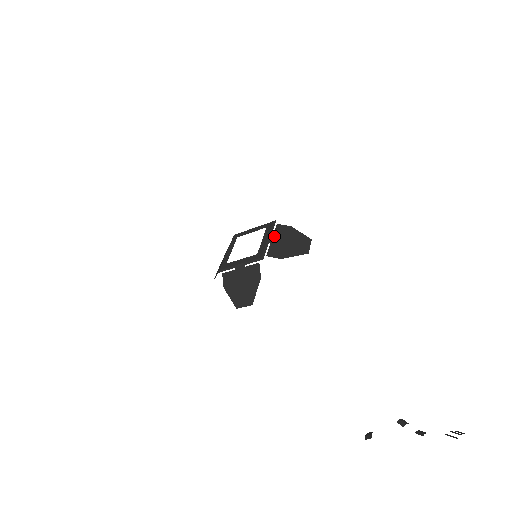
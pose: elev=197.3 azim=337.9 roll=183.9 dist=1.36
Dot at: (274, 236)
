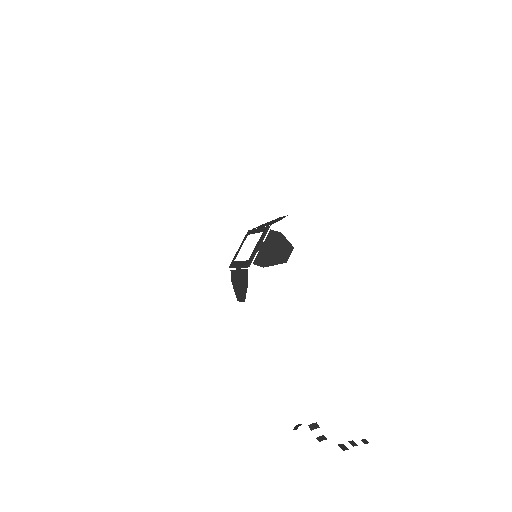
Dot at: (264, 243)
